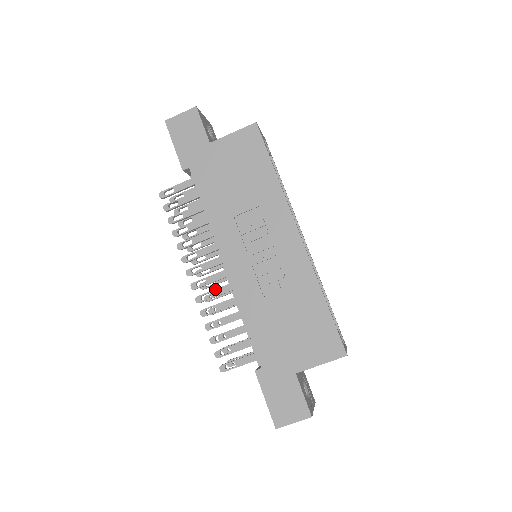
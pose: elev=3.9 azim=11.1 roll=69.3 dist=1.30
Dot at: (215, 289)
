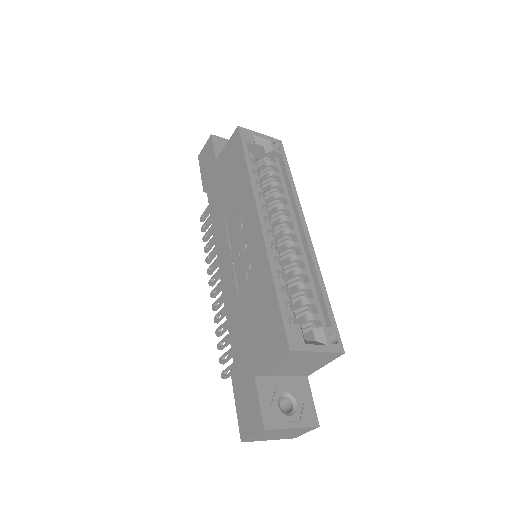
Dot at: (221, 294)
